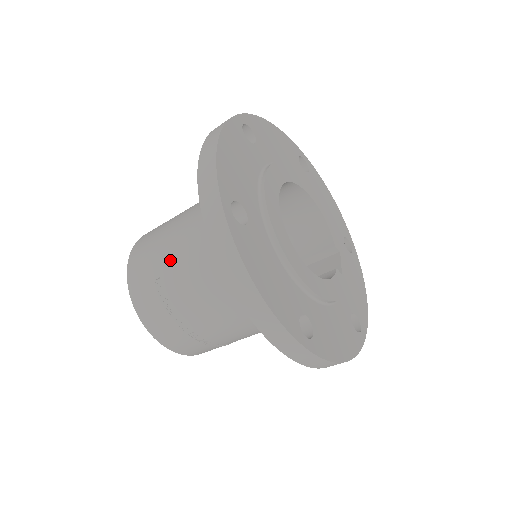
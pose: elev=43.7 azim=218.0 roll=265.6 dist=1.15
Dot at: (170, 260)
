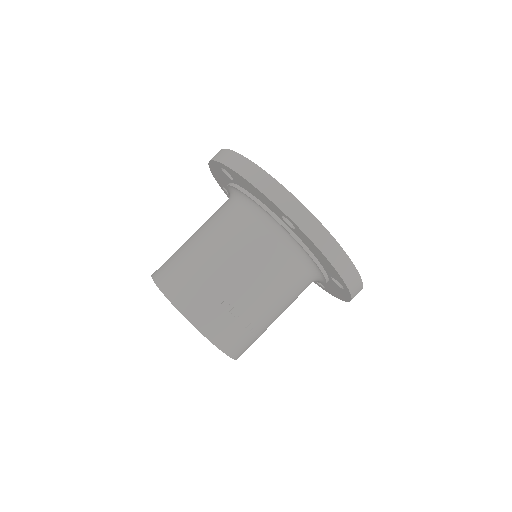
Dot at: (226, 277)
